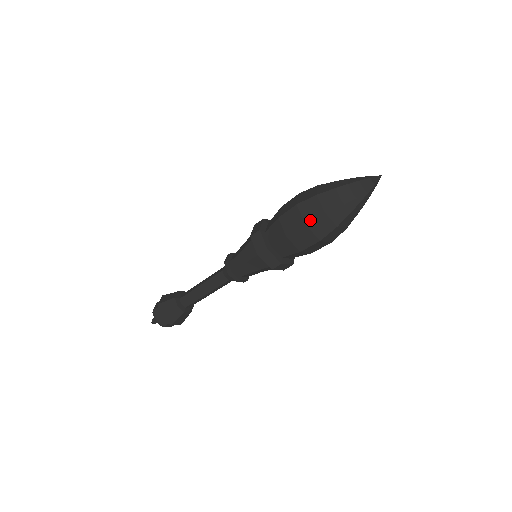
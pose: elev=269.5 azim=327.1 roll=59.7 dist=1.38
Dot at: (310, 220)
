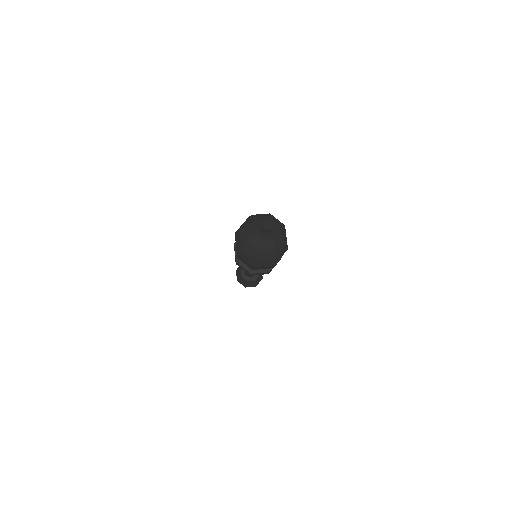
Dot at: (253, 265)
